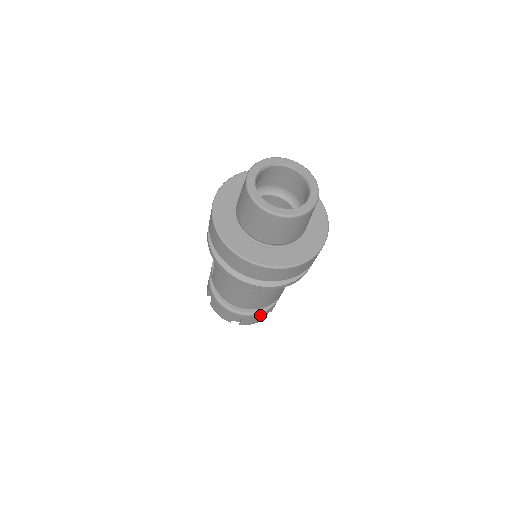
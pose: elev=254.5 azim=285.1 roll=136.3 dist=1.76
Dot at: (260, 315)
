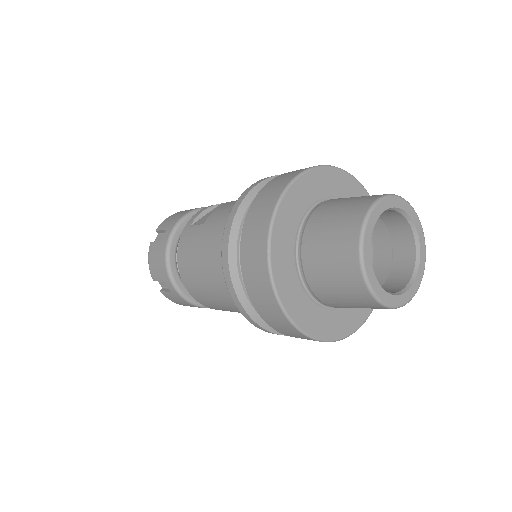
Dot at: (192, 305)
